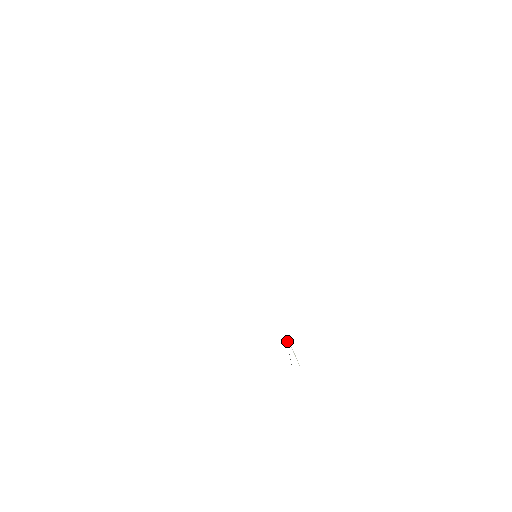
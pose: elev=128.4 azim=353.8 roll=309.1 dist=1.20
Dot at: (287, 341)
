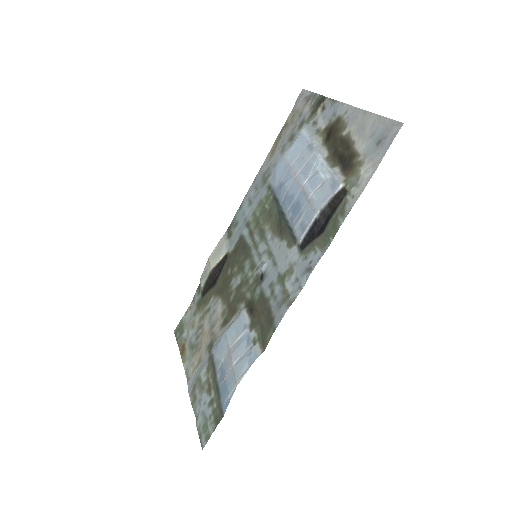
Dot at: (212, 280)
